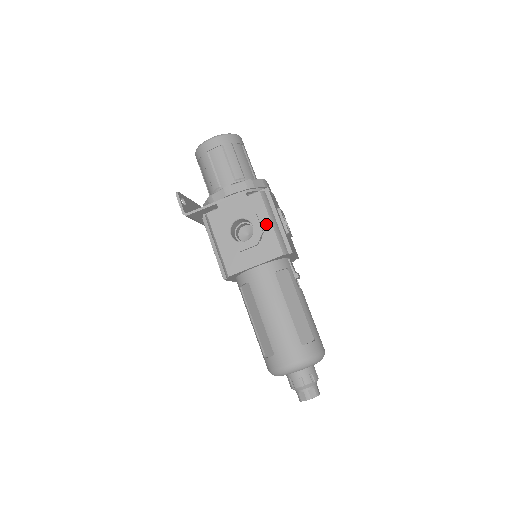
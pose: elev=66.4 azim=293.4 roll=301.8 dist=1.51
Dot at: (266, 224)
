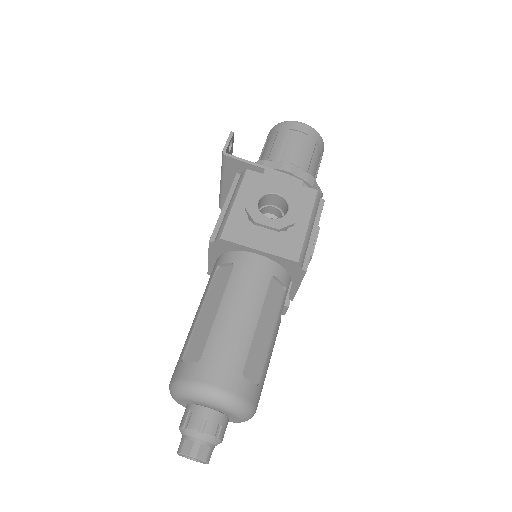
Dot at: (302, 221)
